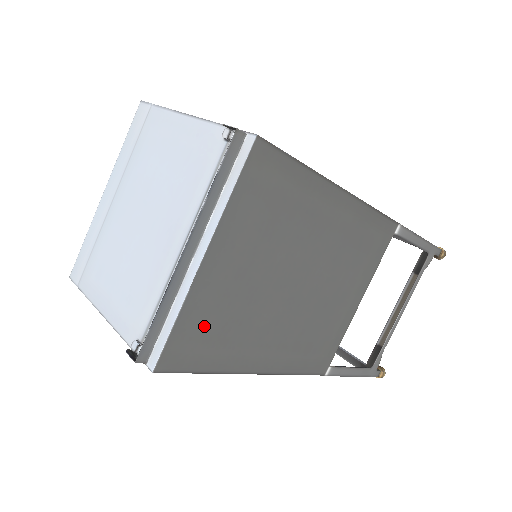
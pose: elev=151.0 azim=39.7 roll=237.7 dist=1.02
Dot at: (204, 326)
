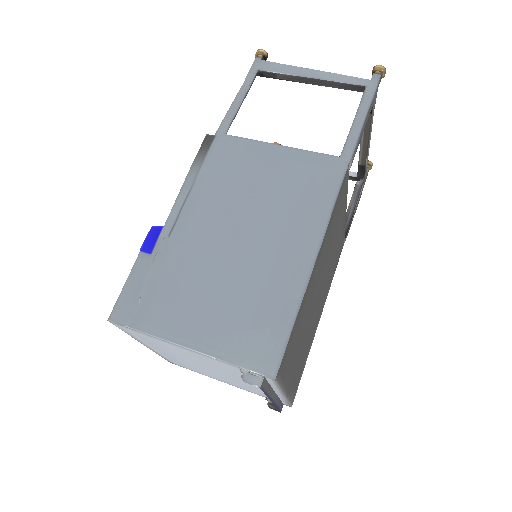
Dot at: (297, 378)
